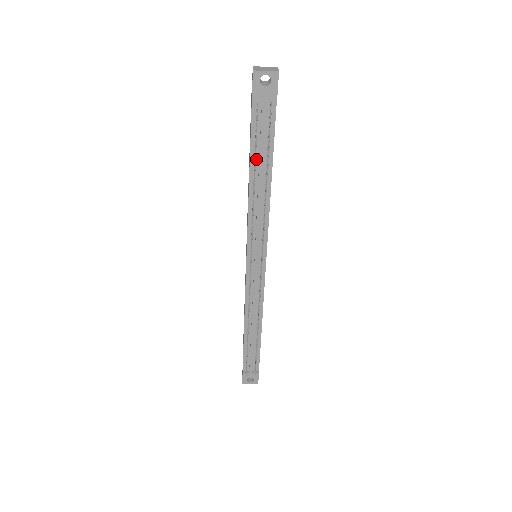
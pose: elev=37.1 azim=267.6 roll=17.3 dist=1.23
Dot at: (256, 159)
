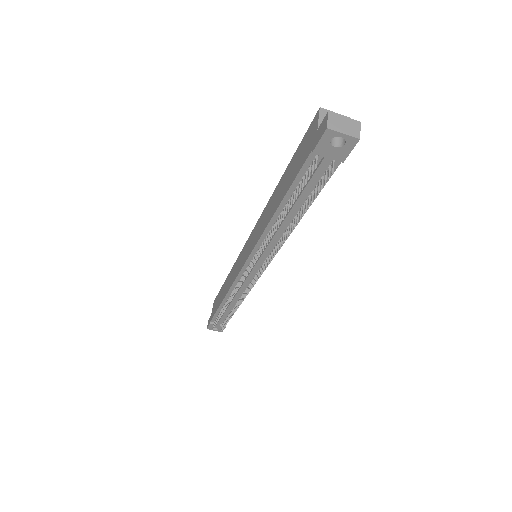
Dot at: (291, 200)
